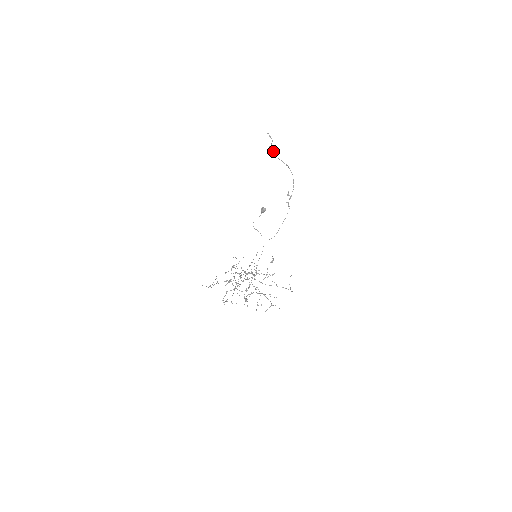
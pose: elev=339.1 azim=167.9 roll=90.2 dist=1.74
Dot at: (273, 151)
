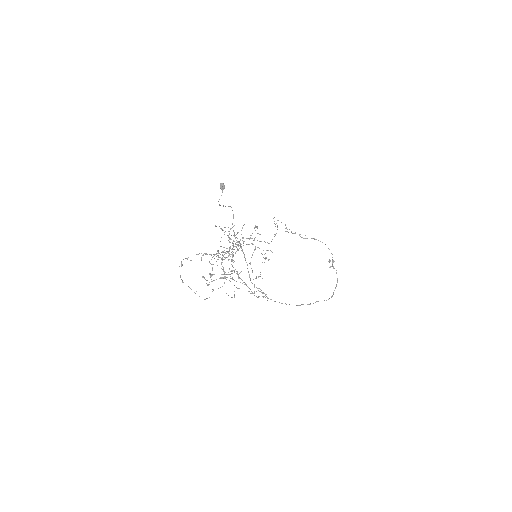
Dot at: occluded
